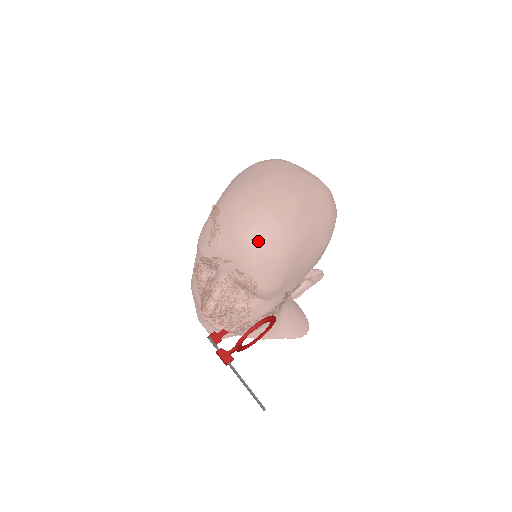
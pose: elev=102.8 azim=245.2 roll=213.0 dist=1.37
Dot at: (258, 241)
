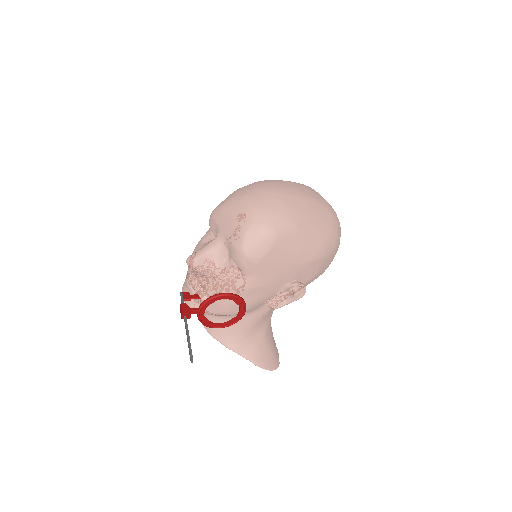
Dot at: (258, 209)
